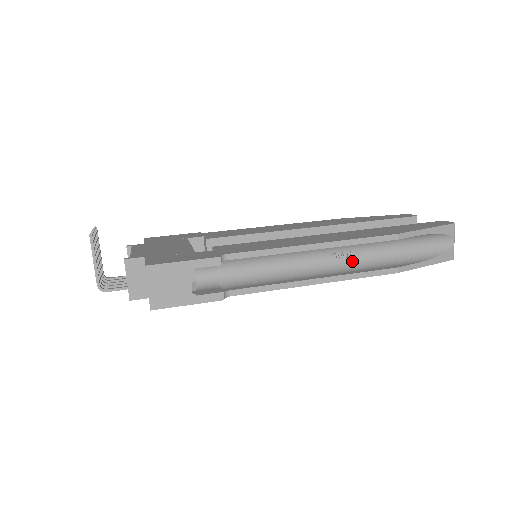
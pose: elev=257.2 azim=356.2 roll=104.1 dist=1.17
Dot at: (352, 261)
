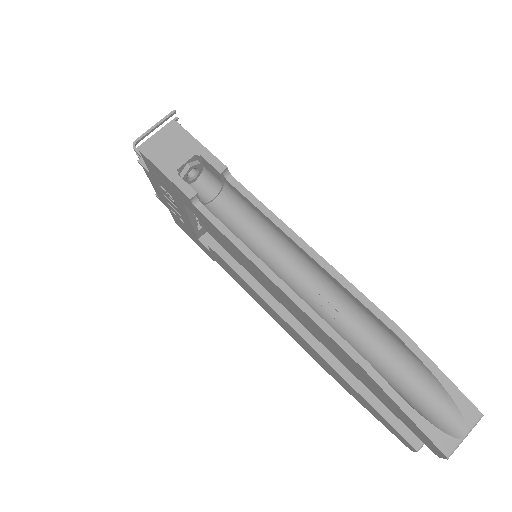
Dot at: (329, 319)
